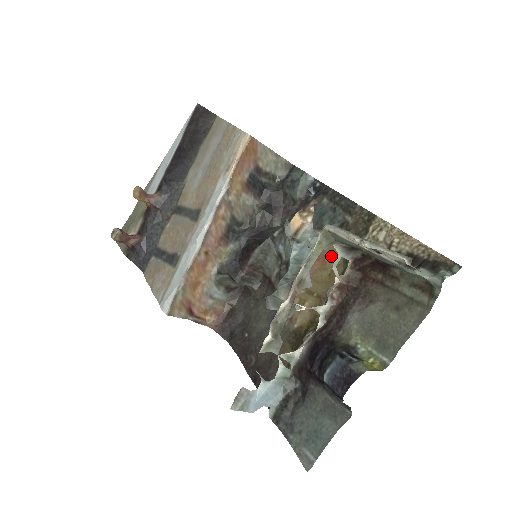
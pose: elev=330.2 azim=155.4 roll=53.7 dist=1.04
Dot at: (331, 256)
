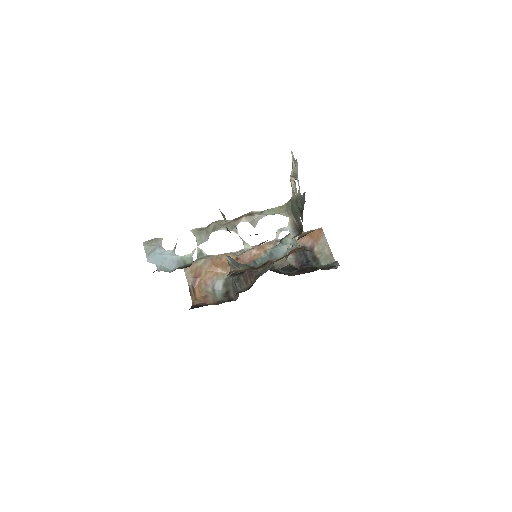
Dot at: occluded
